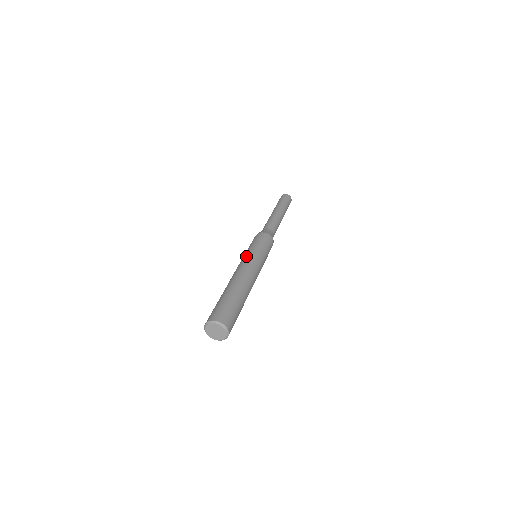
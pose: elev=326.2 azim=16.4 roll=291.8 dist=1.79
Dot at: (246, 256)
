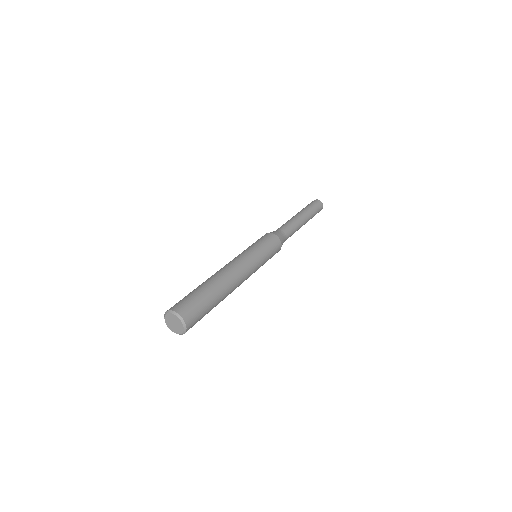
Dot at: occluded
